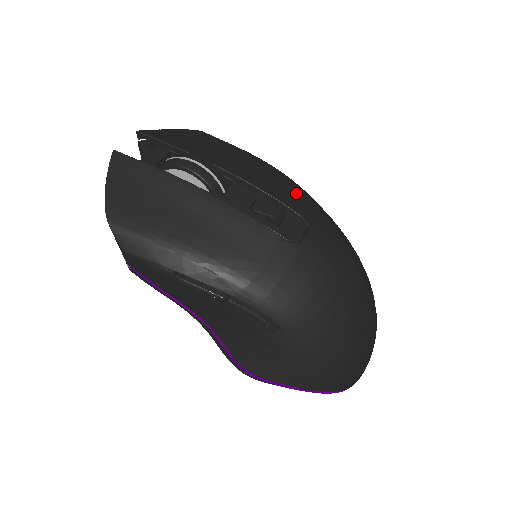
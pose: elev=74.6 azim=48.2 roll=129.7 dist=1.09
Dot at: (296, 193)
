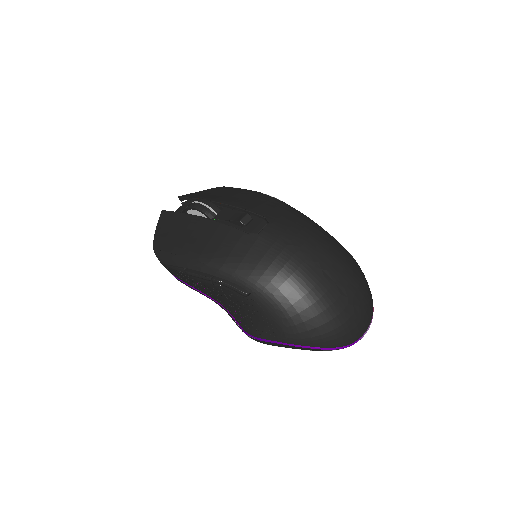
Dot at: (271, 205)
